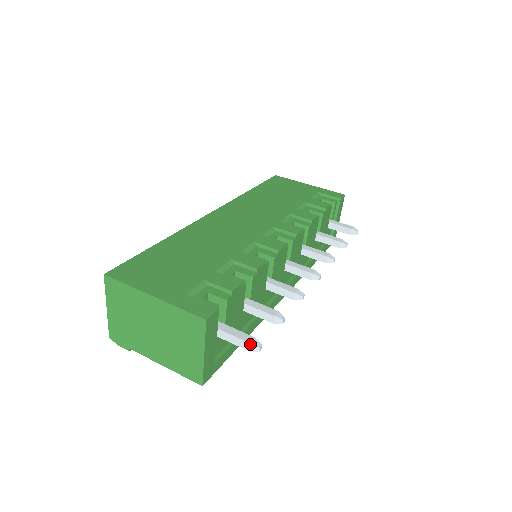
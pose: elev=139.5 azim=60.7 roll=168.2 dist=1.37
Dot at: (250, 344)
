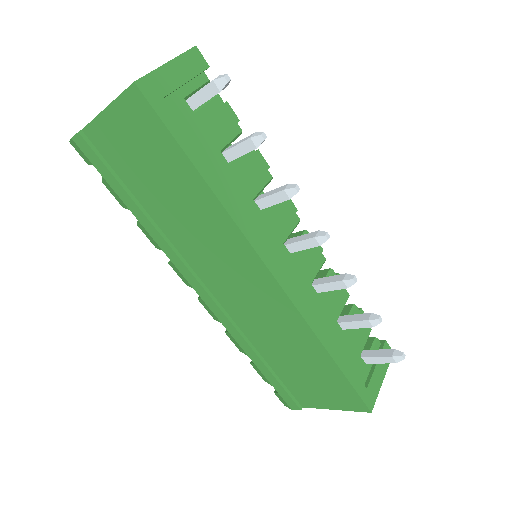
Dot at: (219, 76)
